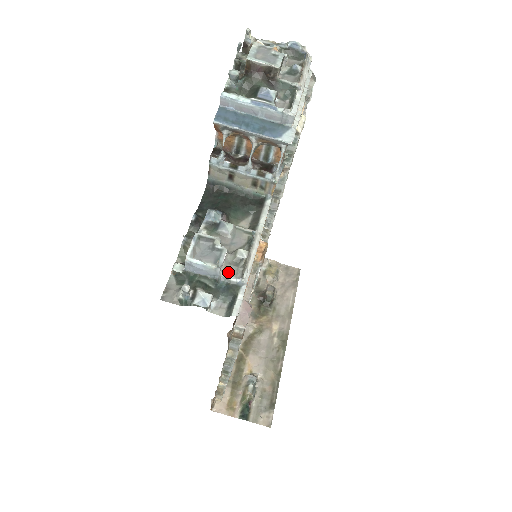
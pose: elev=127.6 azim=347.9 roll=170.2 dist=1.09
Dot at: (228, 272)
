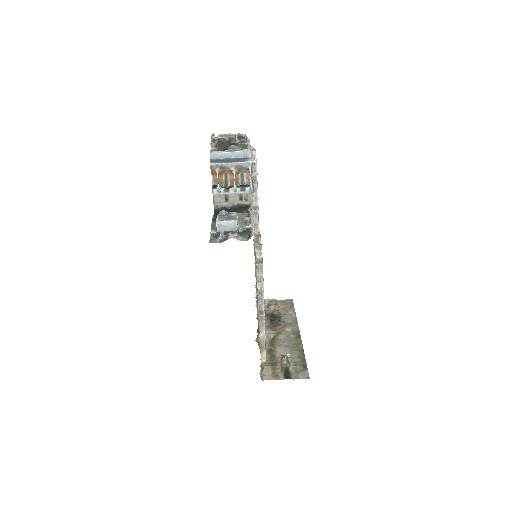
Dot at: (242, 225)
